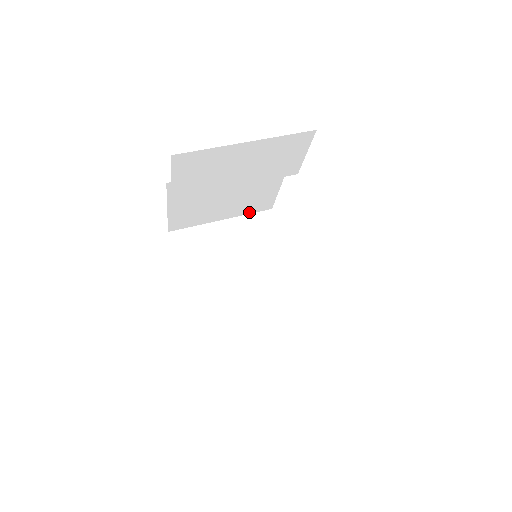
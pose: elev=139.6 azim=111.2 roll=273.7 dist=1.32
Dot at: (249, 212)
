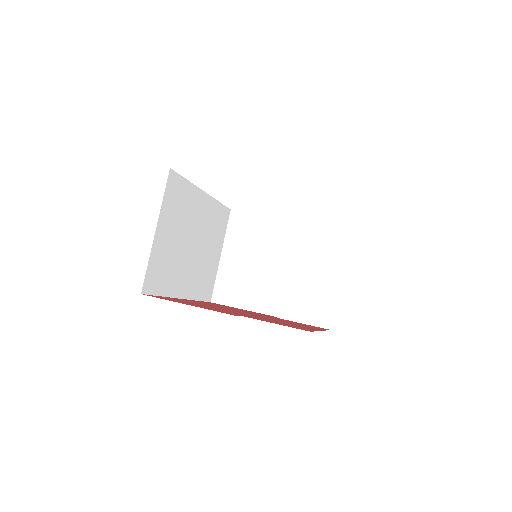
Dot at: occluded
